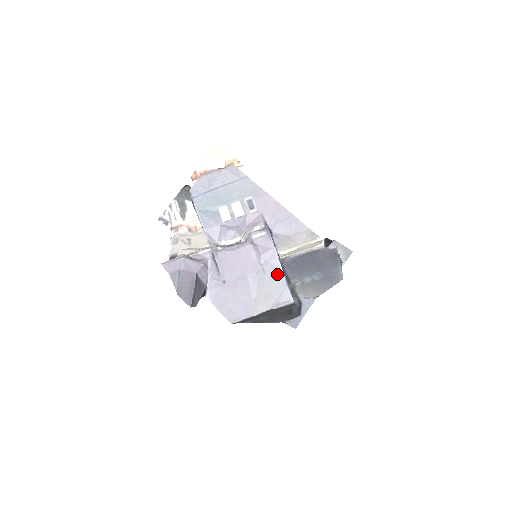
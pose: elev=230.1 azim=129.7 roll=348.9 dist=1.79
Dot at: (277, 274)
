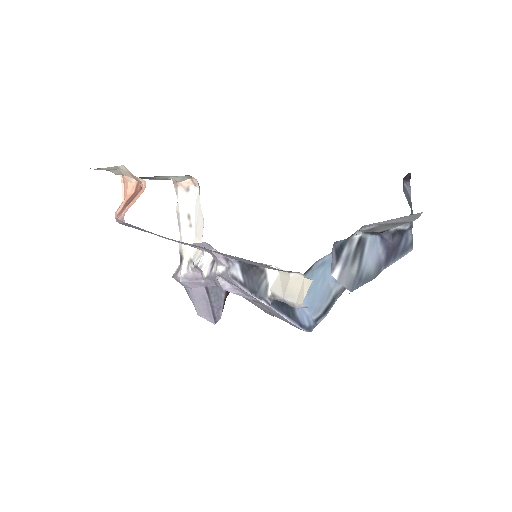
Dot at: (273, 311)
